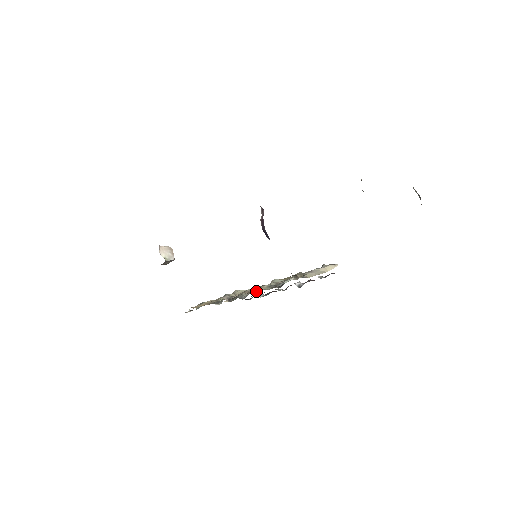
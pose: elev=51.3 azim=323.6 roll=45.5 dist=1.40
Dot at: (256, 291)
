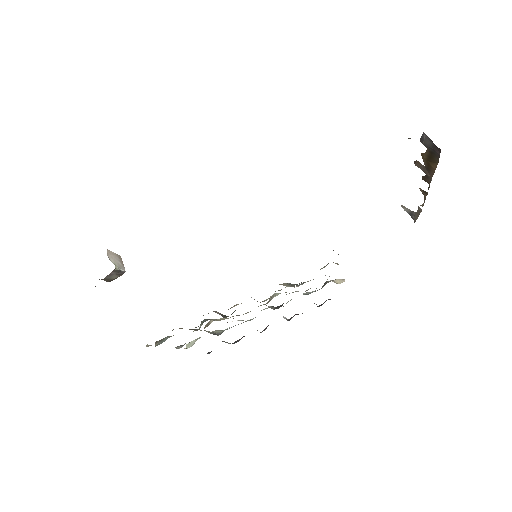
Dot at: occluded
